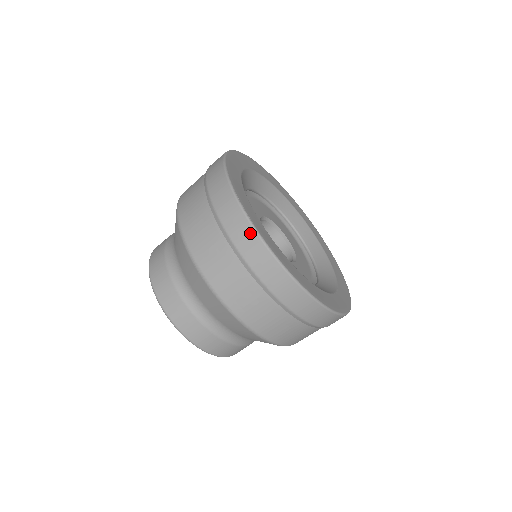
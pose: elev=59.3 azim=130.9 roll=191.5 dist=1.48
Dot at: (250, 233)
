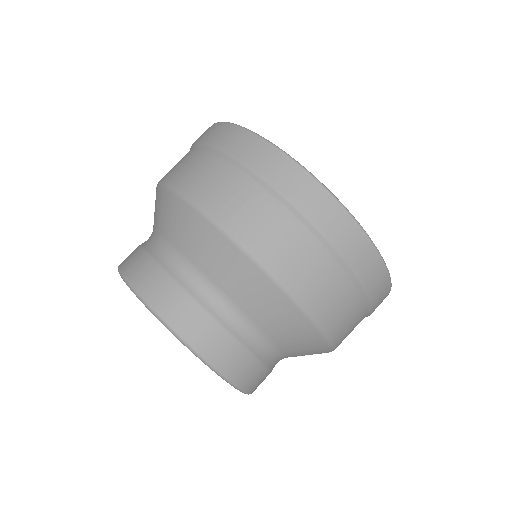
Dot at: (232, 129)
